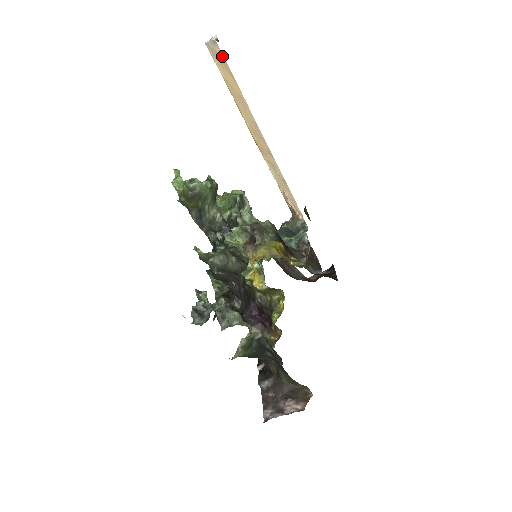
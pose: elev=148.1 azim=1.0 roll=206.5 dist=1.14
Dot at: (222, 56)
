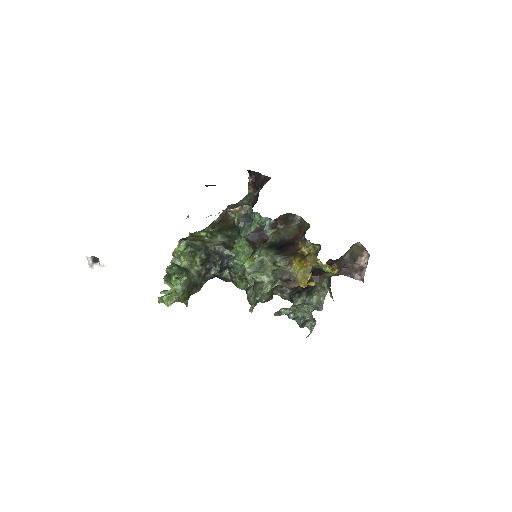
Dot at: occluded
